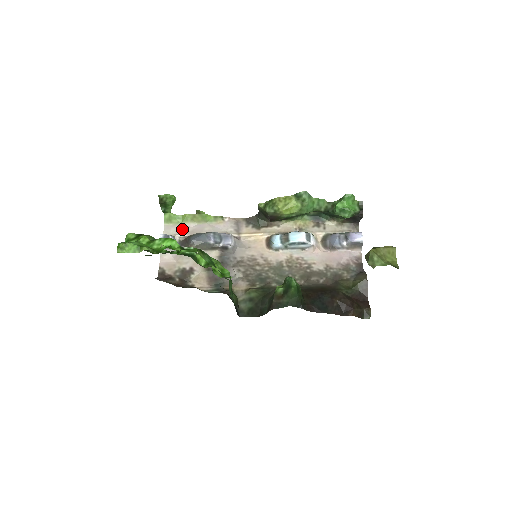
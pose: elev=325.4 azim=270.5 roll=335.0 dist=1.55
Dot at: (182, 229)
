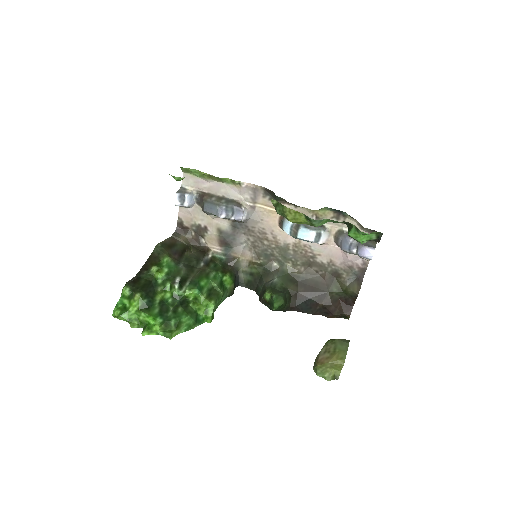
Dot at: (199, 183)
